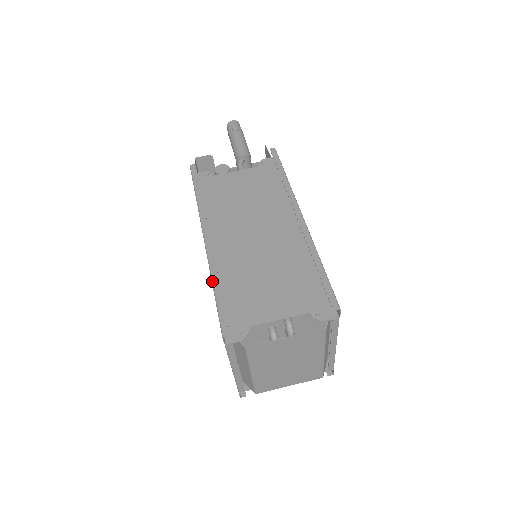
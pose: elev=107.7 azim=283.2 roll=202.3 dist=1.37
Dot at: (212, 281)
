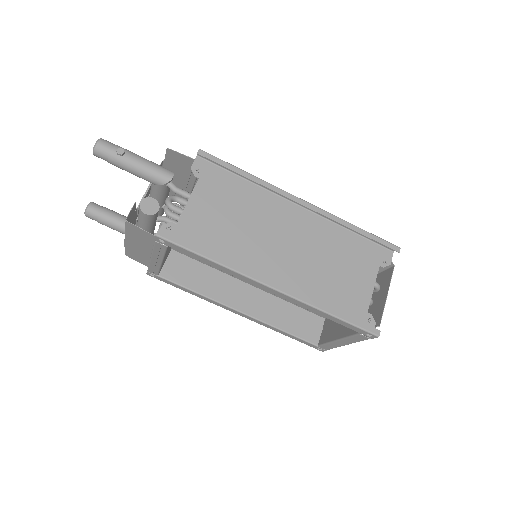
Dot at: (325, 312)
